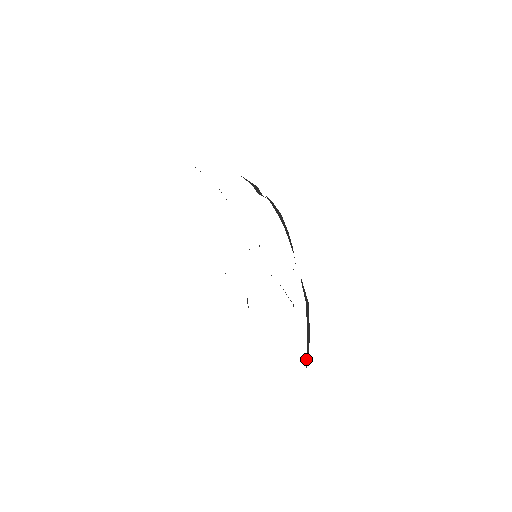
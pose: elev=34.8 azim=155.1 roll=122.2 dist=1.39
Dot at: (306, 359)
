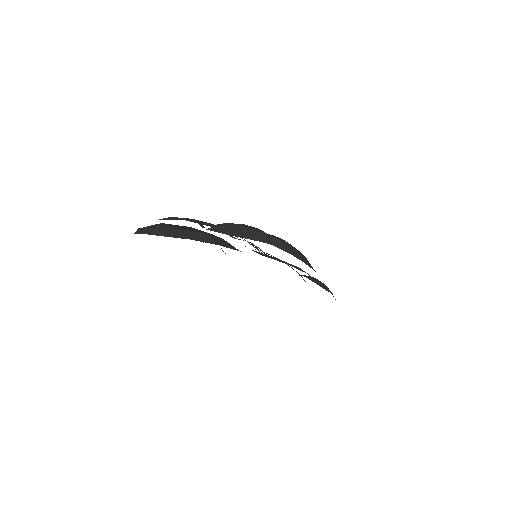
Dot at: occluded
